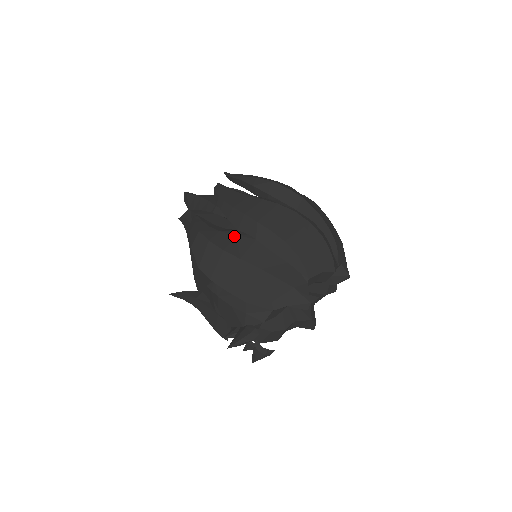
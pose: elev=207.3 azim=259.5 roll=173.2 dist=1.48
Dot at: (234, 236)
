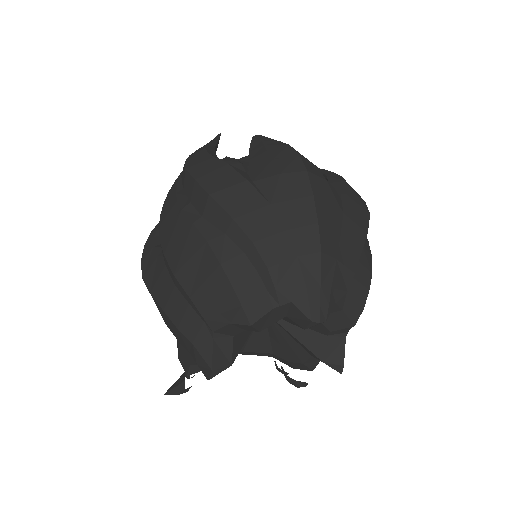
Dot at: (155, 257)
